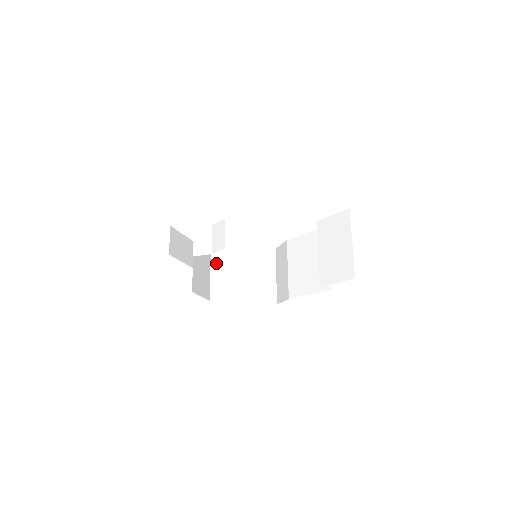
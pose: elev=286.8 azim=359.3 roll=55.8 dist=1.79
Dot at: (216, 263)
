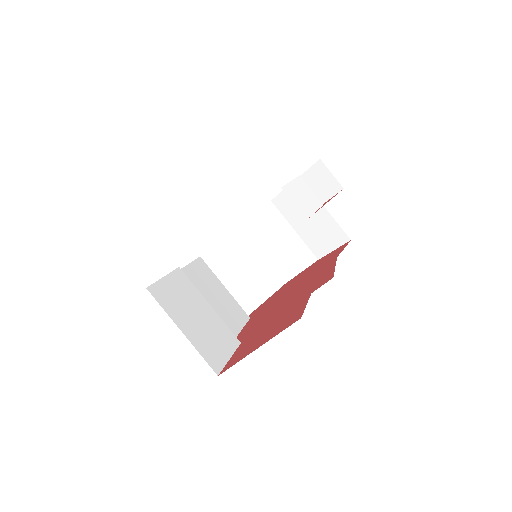
Dot at: (262, 242)
